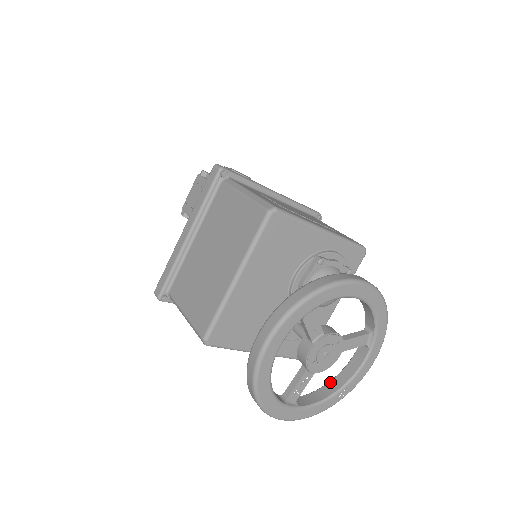
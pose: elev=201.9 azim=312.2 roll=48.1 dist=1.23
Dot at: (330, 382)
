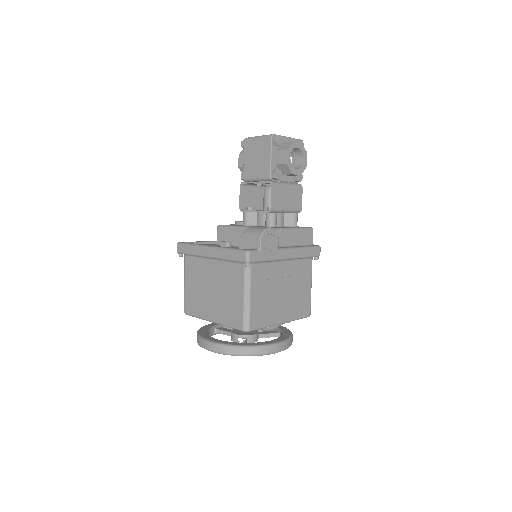
Dot at: occluded
